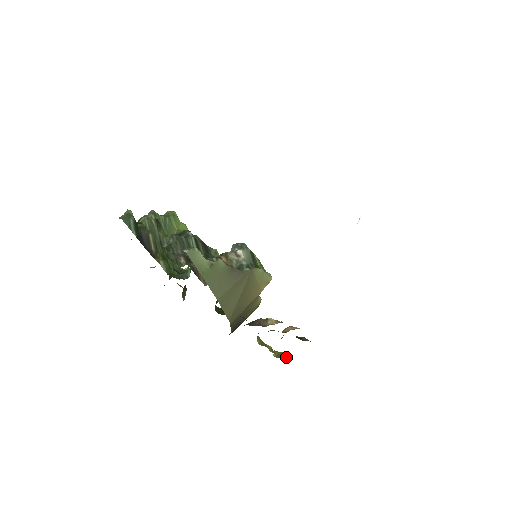
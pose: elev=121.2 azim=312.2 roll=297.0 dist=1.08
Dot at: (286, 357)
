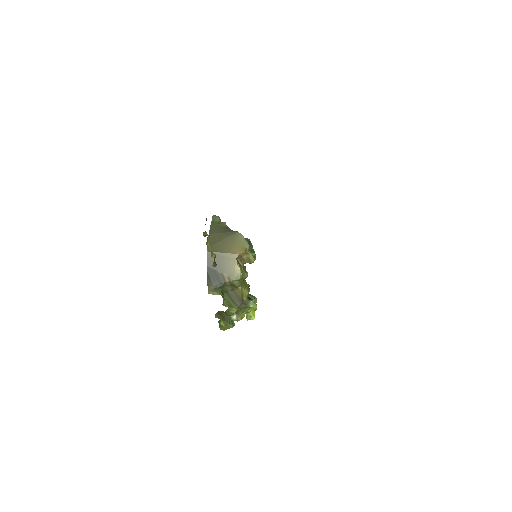
Dot at: occluded
